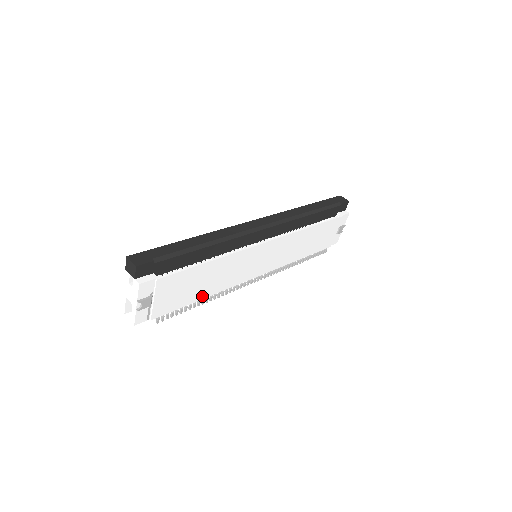
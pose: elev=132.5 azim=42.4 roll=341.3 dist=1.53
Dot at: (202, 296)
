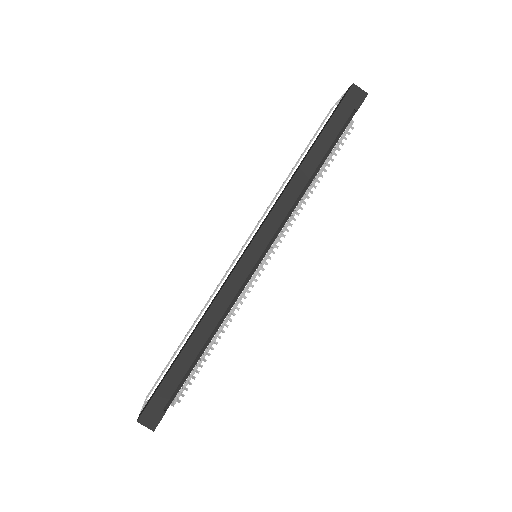
Dot at: occluded
